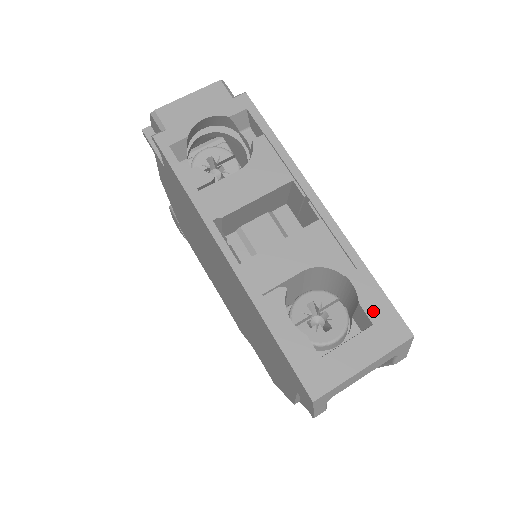
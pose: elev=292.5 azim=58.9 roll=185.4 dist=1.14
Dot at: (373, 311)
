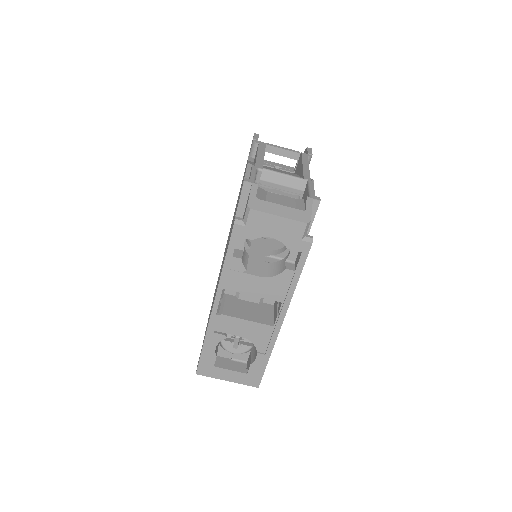
Dot at: (253, 371)
